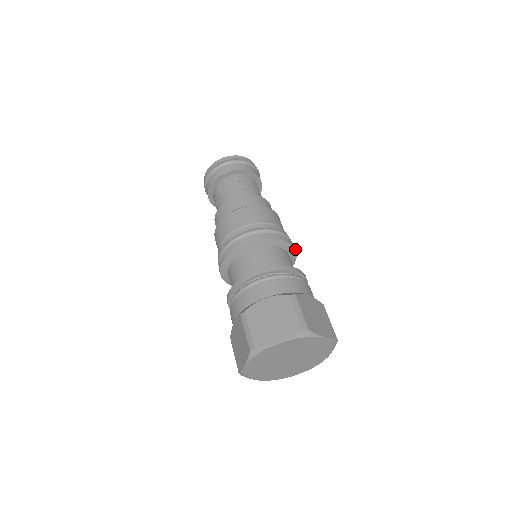
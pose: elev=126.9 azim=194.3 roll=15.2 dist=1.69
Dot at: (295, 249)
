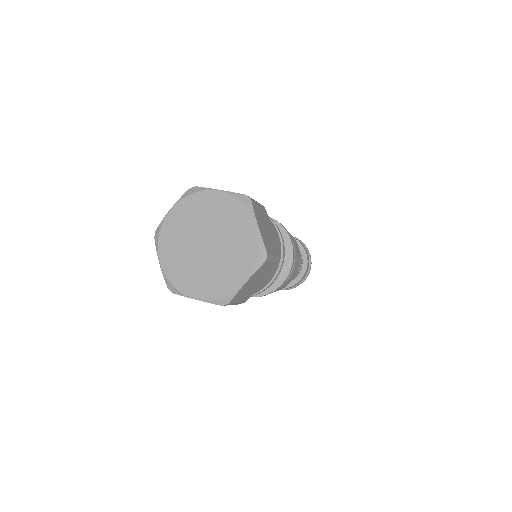
Dot at: (293, 260)
